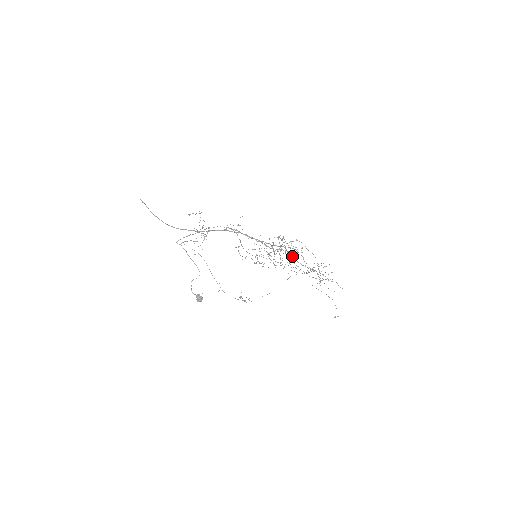
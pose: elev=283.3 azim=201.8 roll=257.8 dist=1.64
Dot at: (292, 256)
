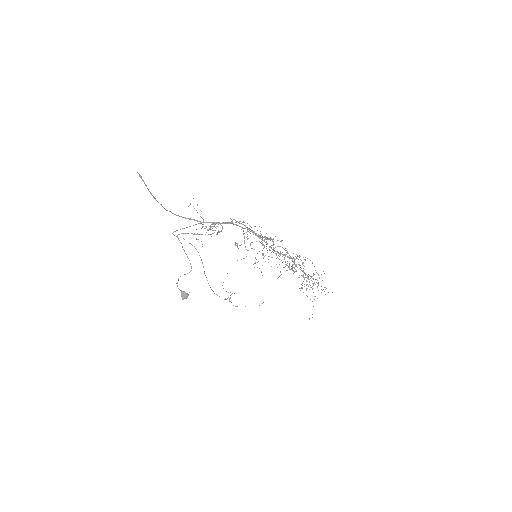
Dot at: occluded
